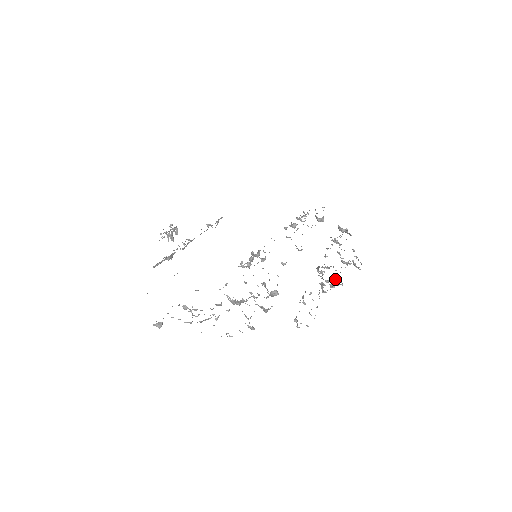
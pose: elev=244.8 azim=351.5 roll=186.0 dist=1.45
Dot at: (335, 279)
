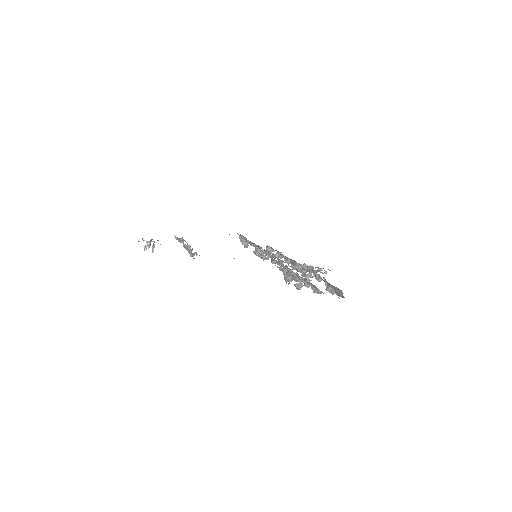
Dot at: (318, 269)
